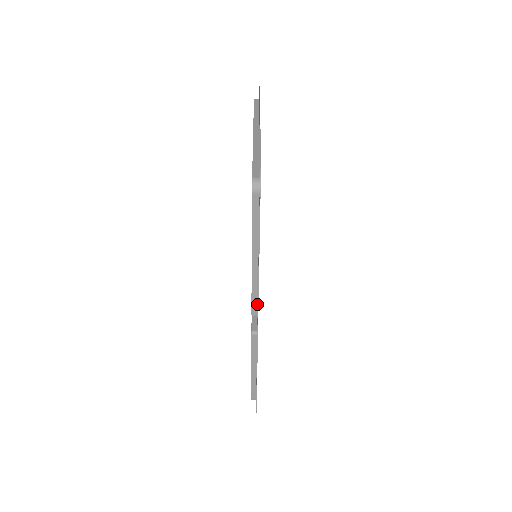
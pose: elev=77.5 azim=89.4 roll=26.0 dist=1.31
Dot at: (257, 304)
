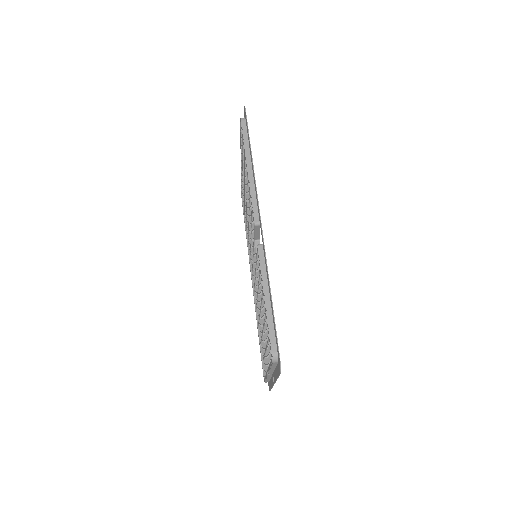
Dot at: (257, 210)
